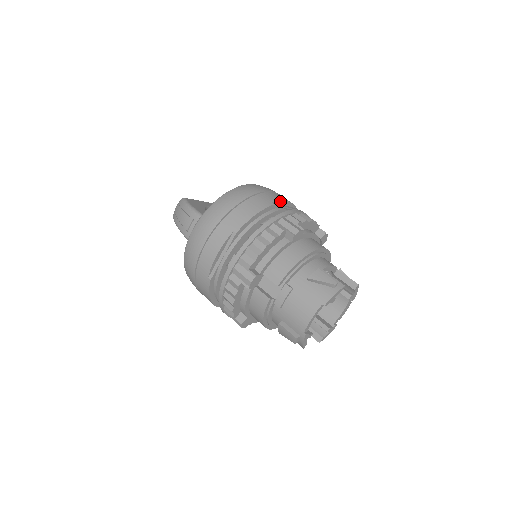
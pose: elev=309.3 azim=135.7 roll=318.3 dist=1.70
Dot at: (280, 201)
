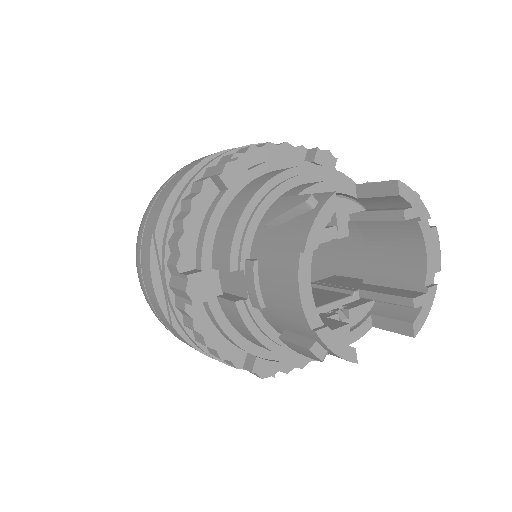
Dot at: (220, 153)
